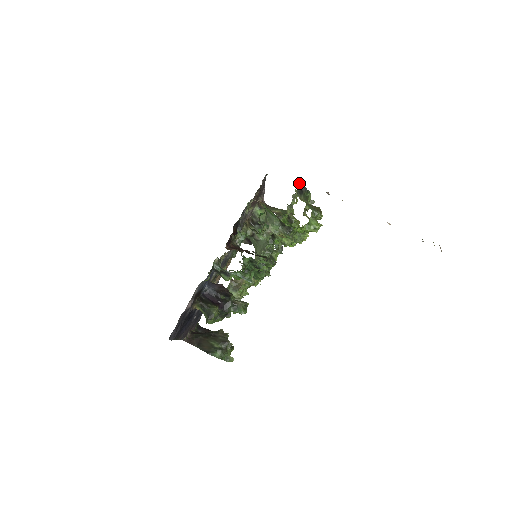
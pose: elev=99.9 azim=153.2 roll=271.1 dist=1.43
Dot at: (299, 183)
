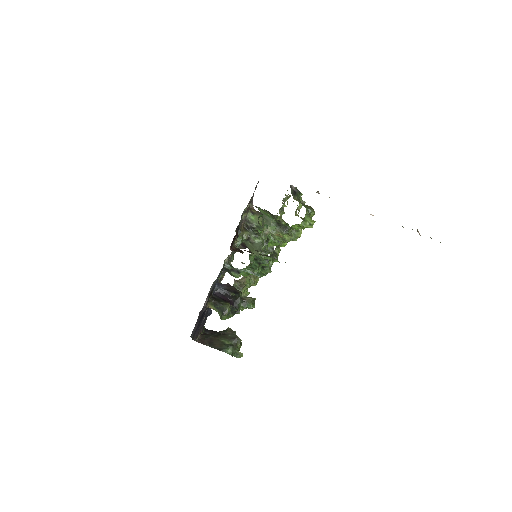
Dot at: (292, 185)
